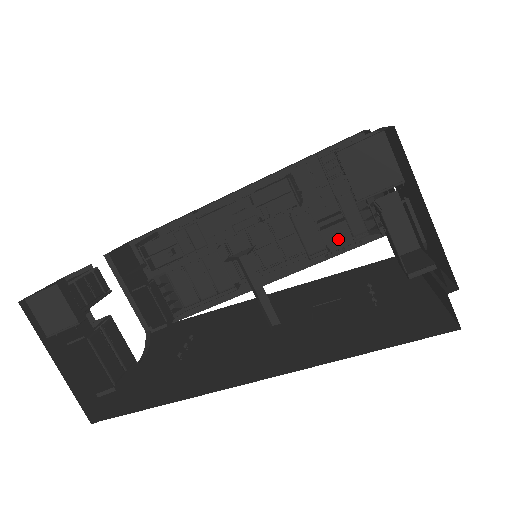
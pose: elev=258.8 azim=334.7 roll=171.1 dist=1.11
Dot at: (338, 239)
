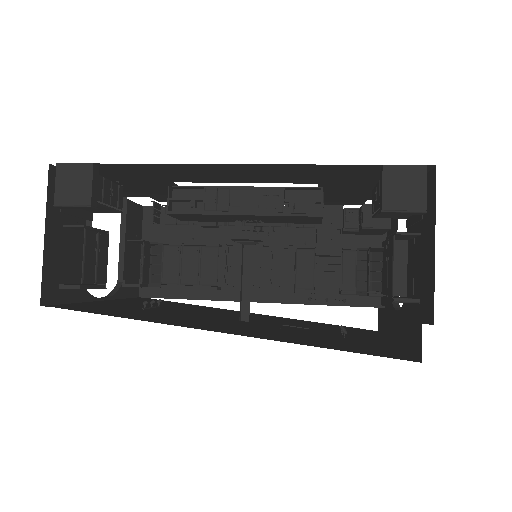
Dot at: (325, 291)
